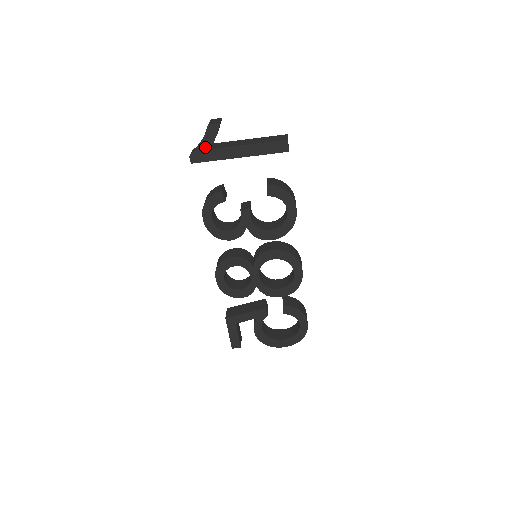
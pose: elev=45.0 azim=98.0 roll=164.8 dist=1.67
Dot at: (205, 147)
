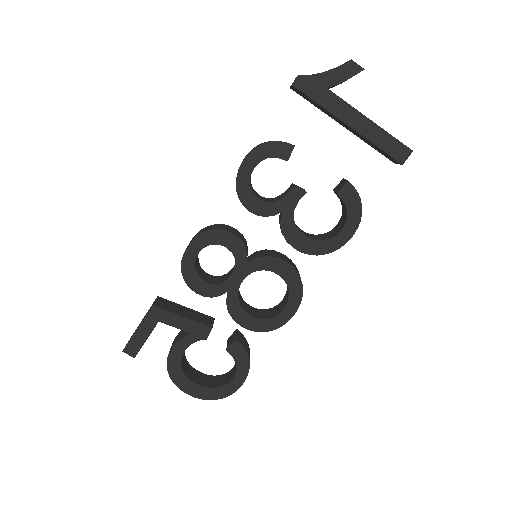
Dot at: (324, 81)
